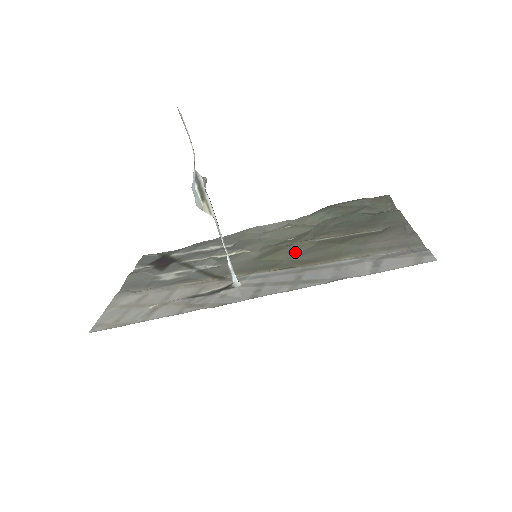
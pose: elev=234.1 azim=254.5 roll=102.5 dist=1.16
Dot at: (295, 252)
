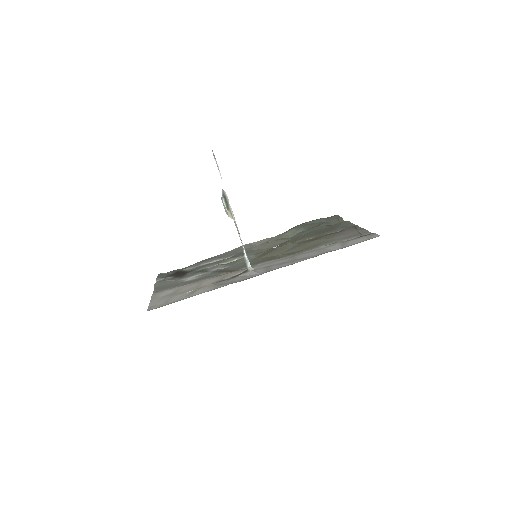
Dot at: (284, 250)
